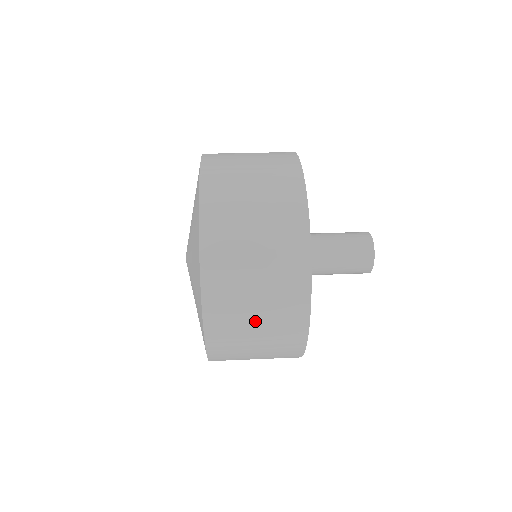
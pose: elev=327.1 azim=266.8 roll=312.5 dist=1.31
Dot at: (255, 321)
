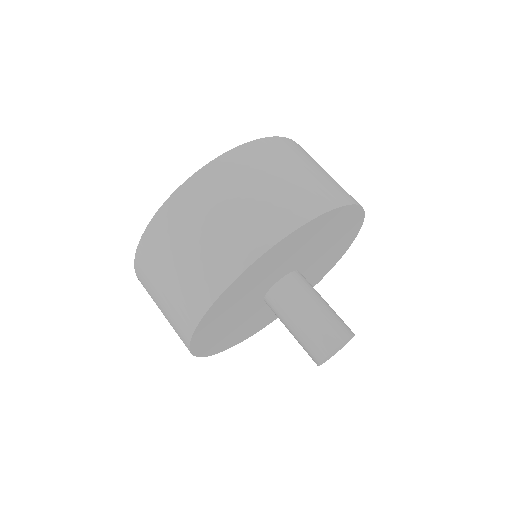
Dot at: (184, 253)
